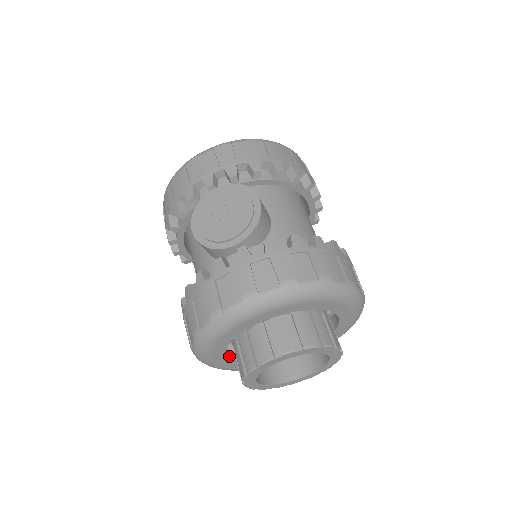
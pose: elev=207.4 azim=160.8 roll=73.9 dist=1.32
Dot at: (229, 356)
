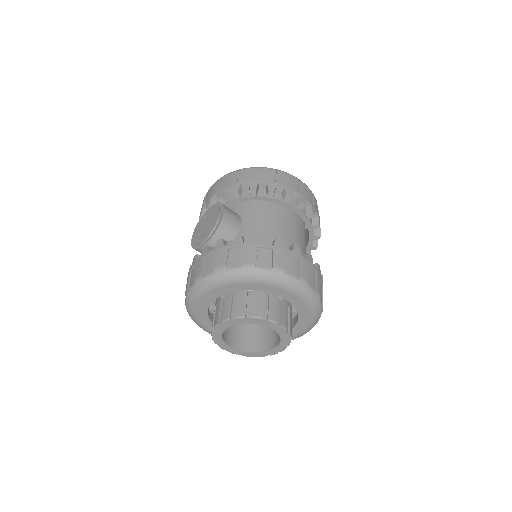
Dot at: occluded
